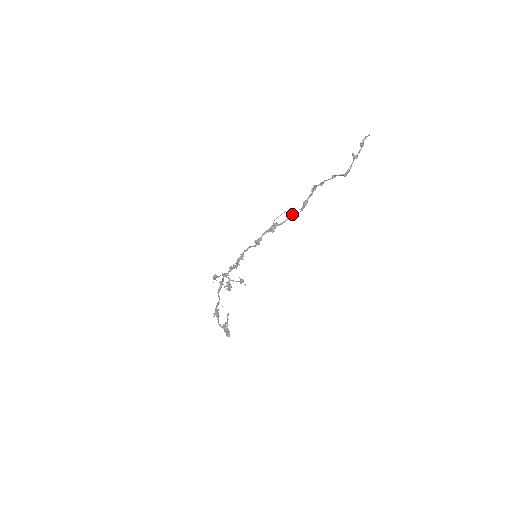
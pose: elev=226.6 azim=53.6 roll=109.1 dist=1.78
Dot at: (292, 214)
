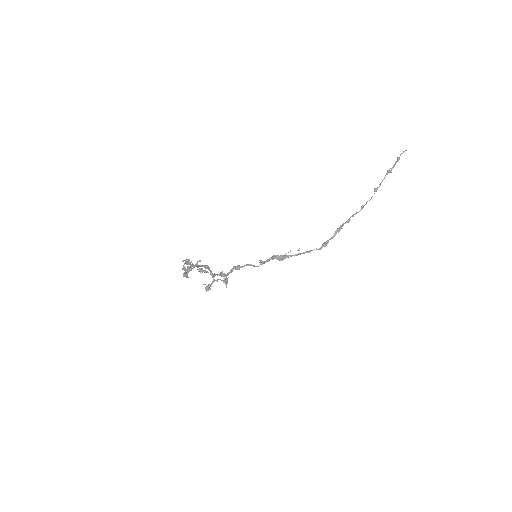
Dot at: (308, 251)
